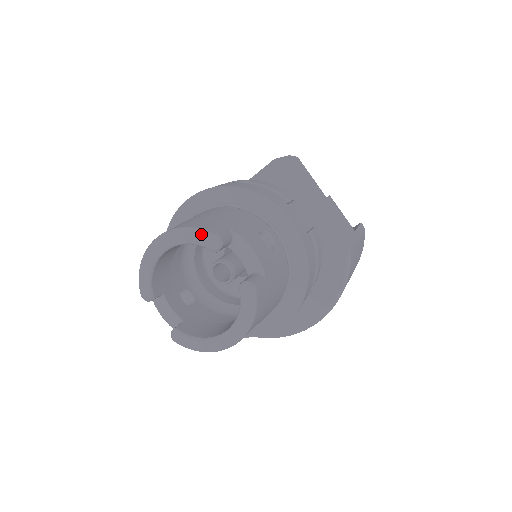
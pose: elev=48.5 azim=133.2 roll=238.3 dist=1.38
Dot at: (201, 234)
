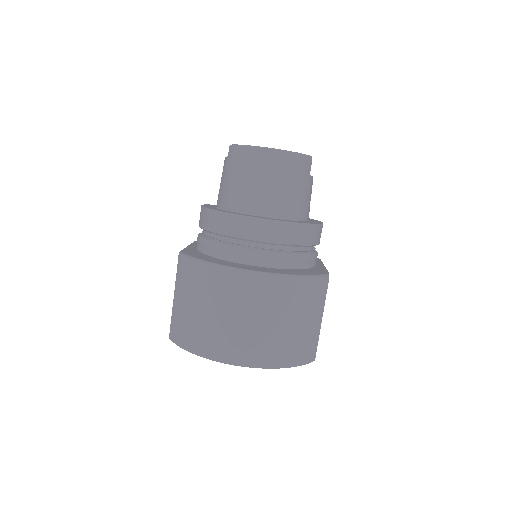
Dot at: occluded
